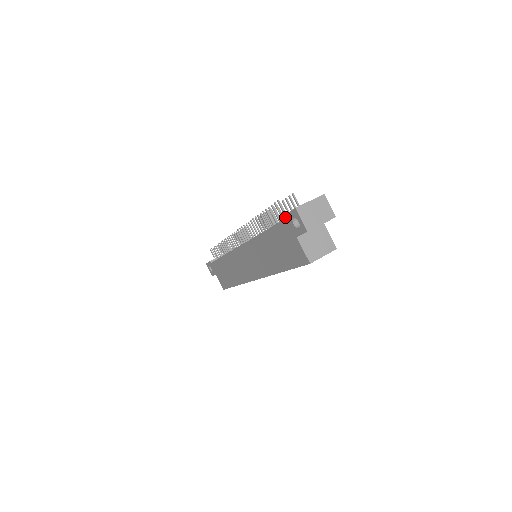
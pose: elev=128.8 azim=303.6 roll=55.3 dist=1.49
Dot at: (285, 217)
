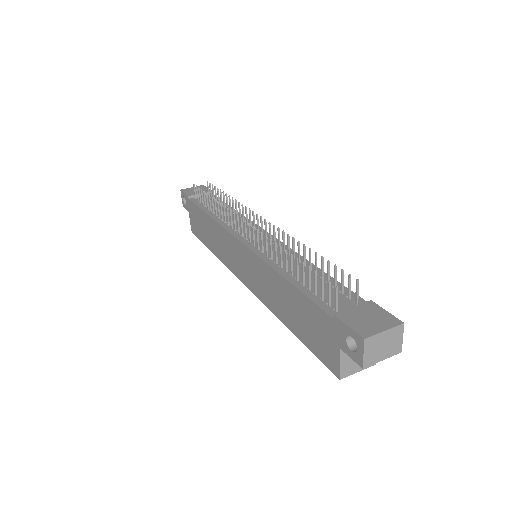
Dot at: (338, 321)
